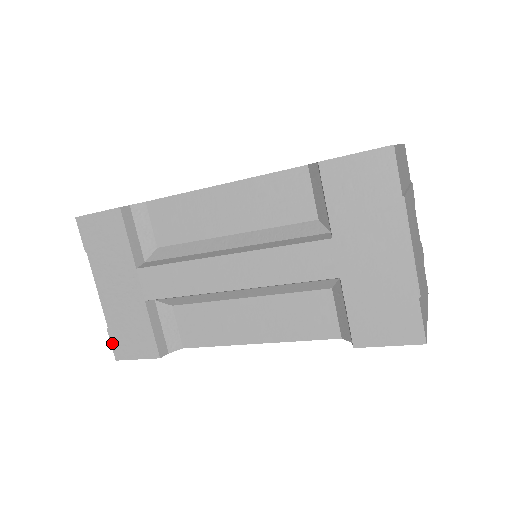
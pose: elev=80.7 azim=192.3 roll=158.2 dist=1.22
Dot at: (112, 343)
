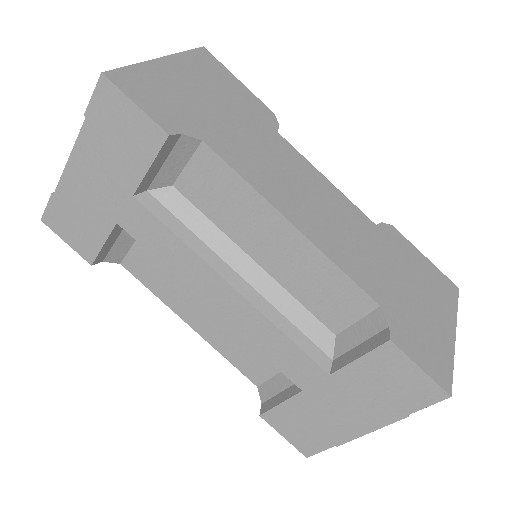
Dot at: (48, 207)
